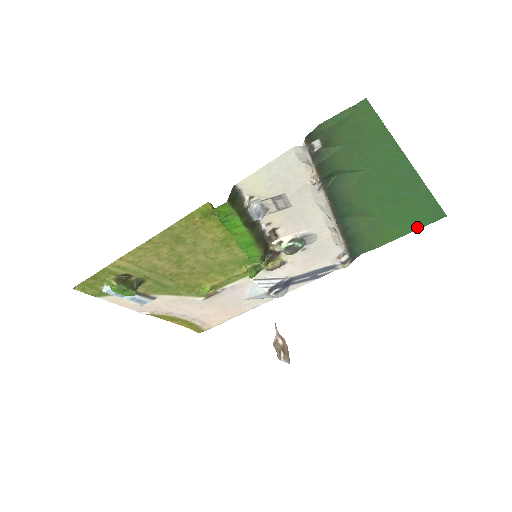
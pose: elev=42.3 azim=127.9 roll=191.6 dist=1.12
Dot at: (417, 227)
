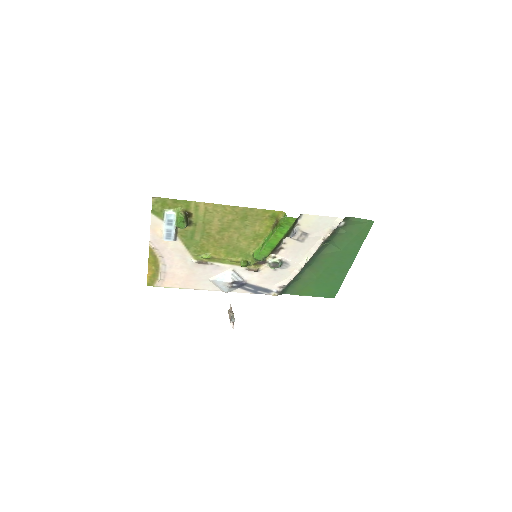
Dot at: (320, 295)
